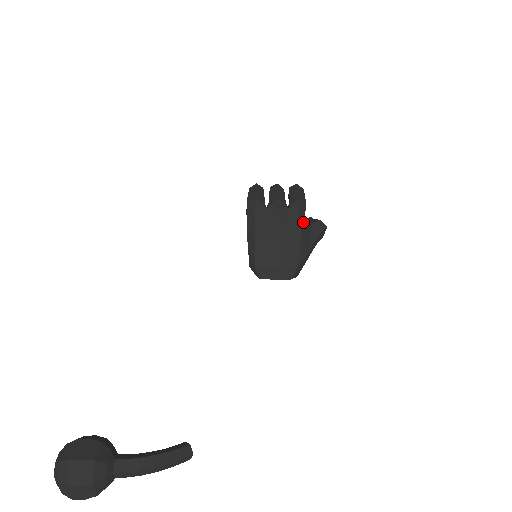
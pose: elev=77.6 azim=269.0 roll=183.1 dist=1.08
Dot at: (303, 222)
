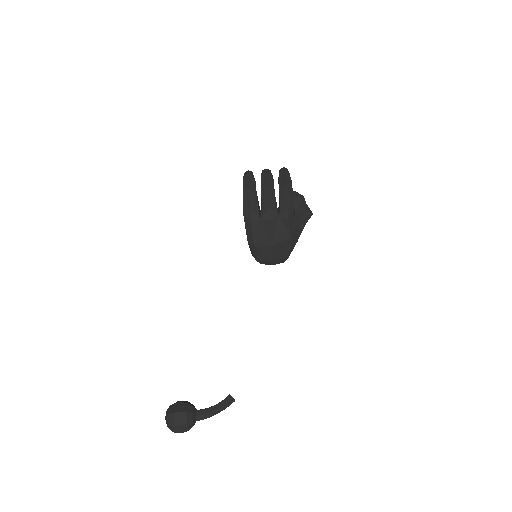
Dot at: (292, 224)
